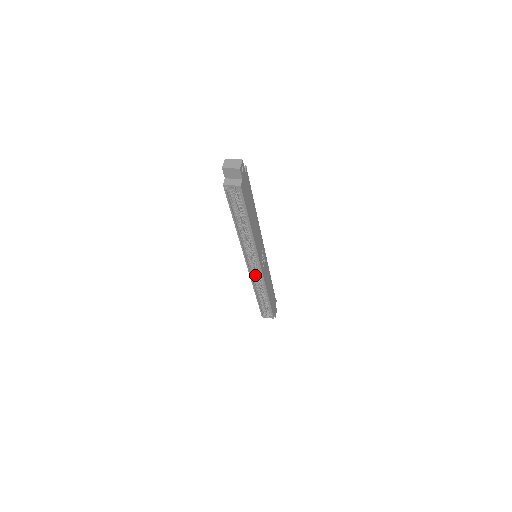
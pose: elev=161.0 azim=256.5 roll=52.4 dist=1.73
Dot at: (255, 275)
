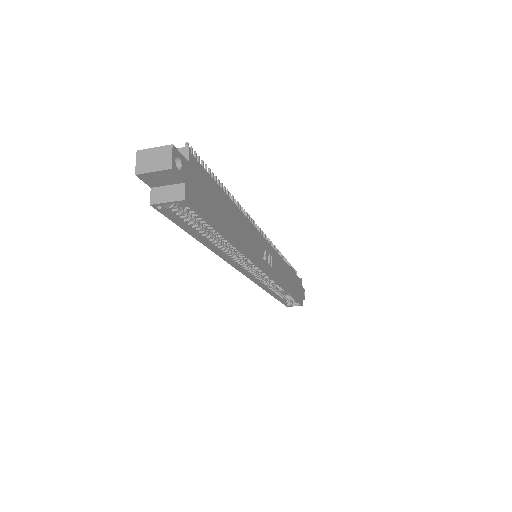
Dot at: (262, 279)
